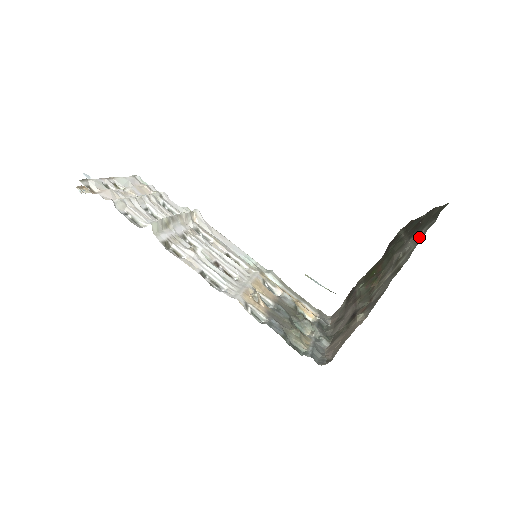
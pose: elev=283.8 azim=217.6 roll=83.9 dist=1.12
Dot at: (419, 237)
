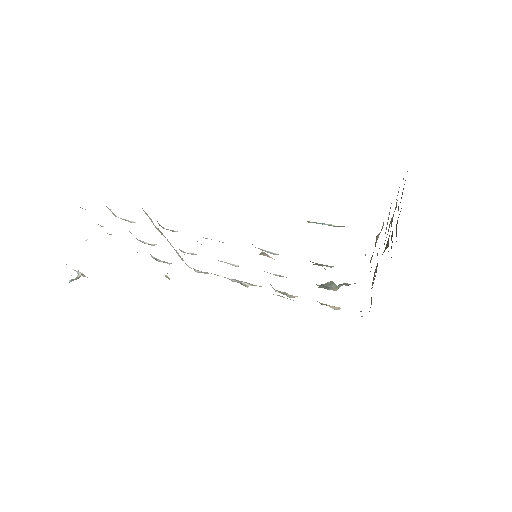
Dot at: occluded
